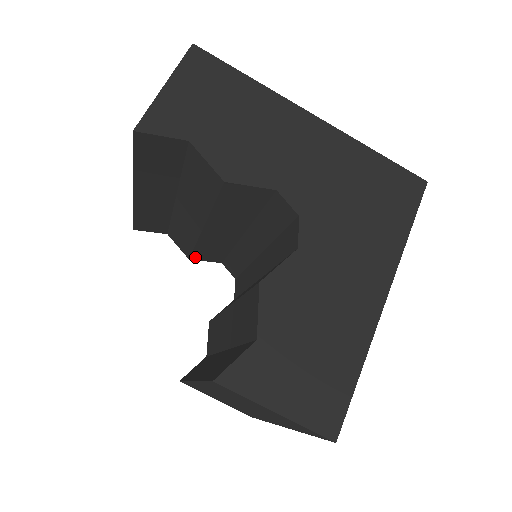
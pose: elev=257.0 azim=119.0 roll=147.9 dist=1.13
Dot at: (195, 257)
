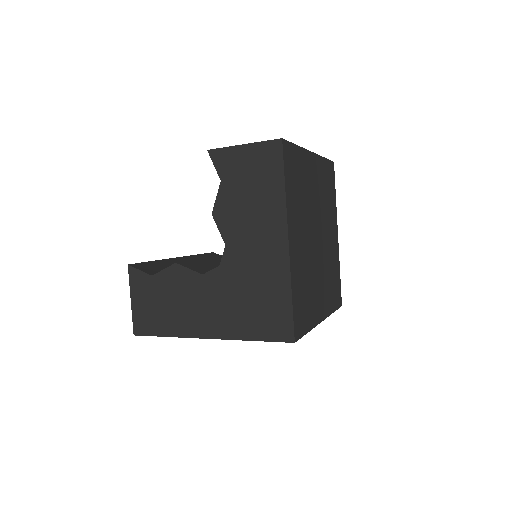
Dot at: occluded
